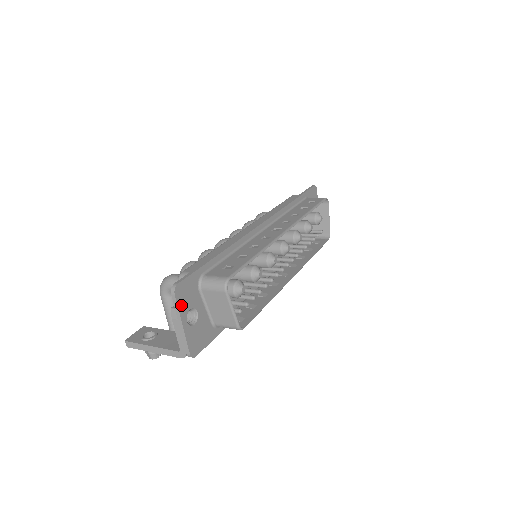
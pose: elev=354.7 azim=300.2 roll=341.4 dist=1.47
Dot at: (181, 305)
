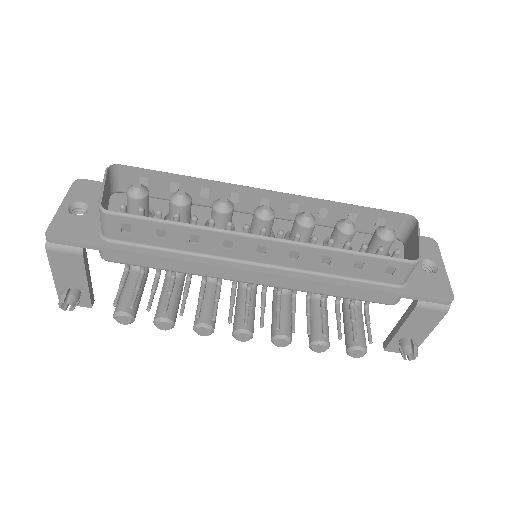
Dot at: (73, 193)
